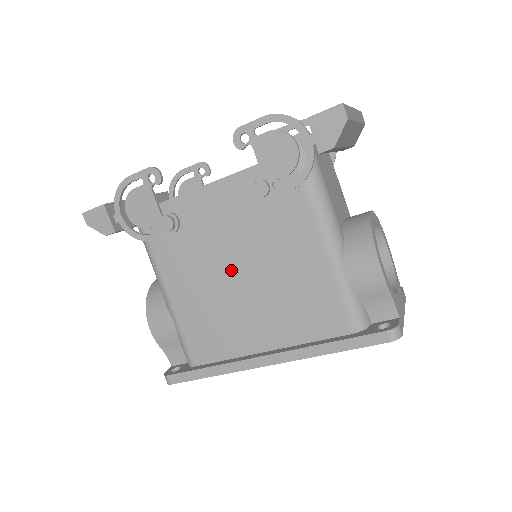
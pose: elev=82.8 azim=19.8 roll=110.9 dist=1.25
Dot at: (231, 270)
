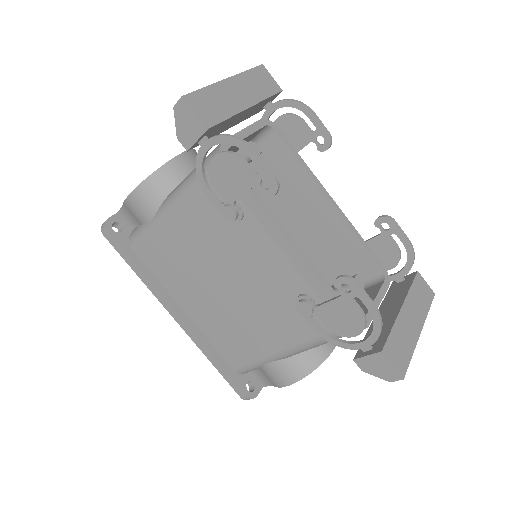
Dot at: (225, 275)
